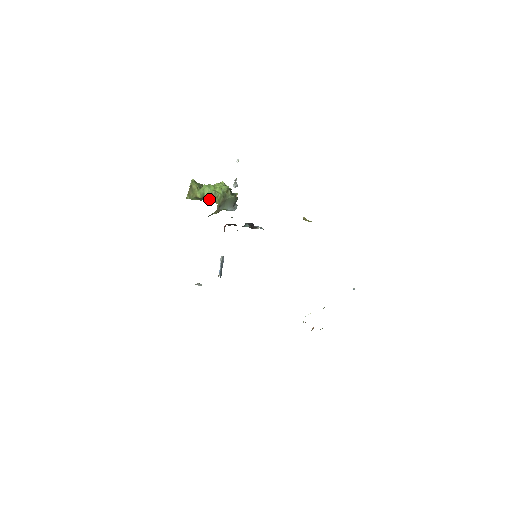
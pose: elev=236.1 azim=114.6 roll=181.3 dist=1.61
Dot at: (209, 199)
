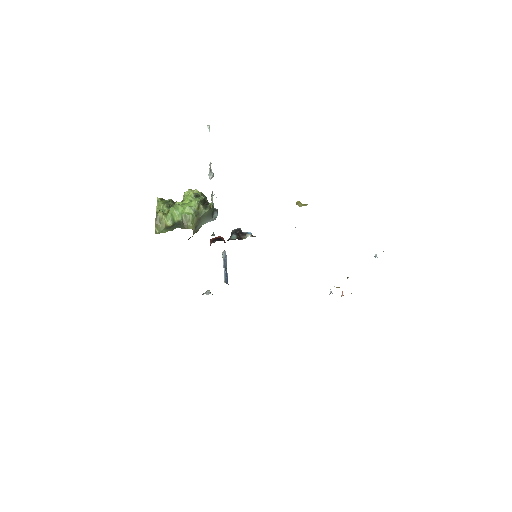
Dot at: (181, 226)
